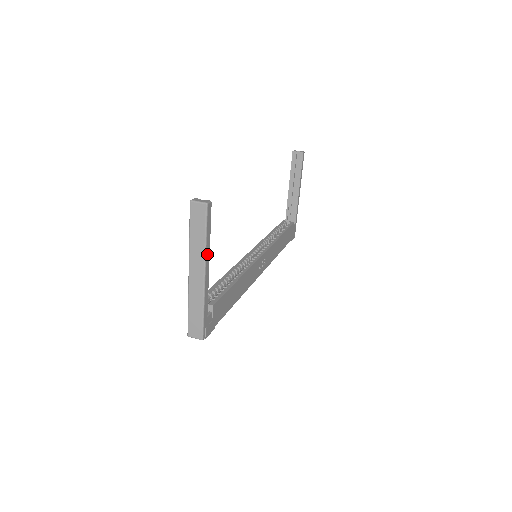
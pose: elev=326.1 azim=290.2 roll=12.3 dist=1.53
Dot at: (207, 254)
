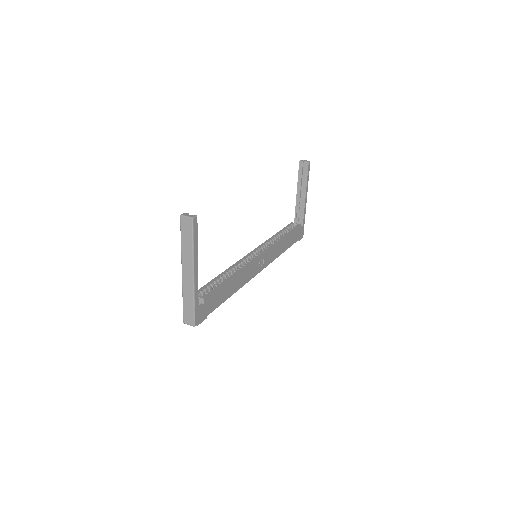
Dot at: (195, 258)
